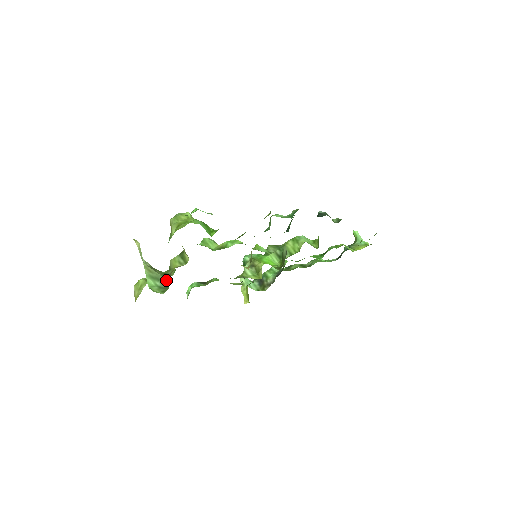
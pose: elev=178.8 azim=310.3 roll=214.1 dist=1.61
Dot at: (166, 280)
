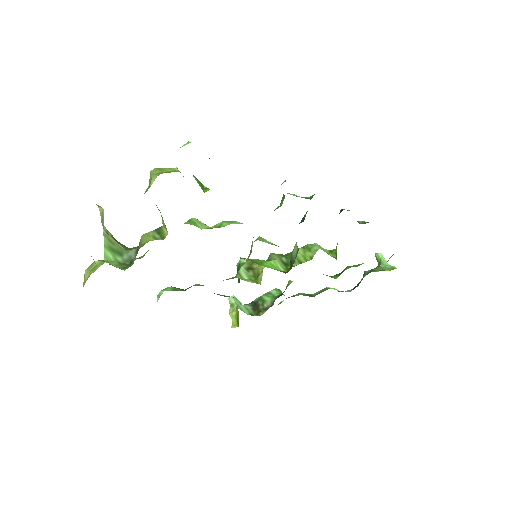
Dot at: (131, 255)
